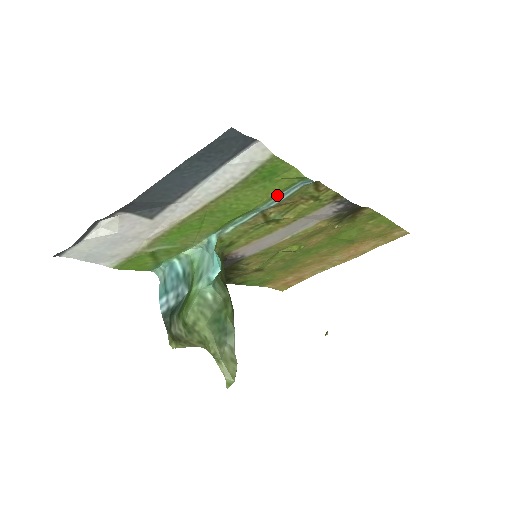
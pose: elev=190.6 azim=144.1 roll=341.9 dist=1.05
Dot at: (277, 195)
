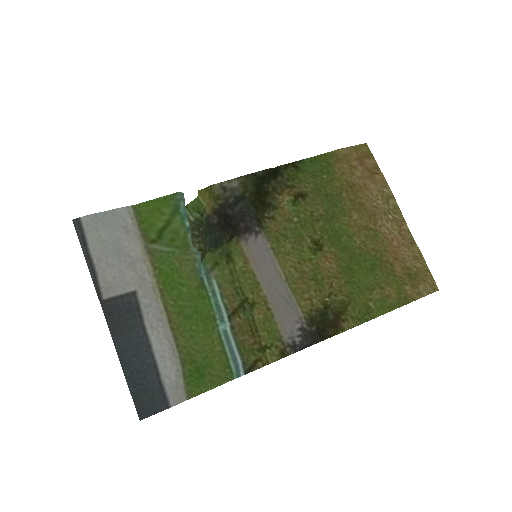
Dot at: (224, 348)
